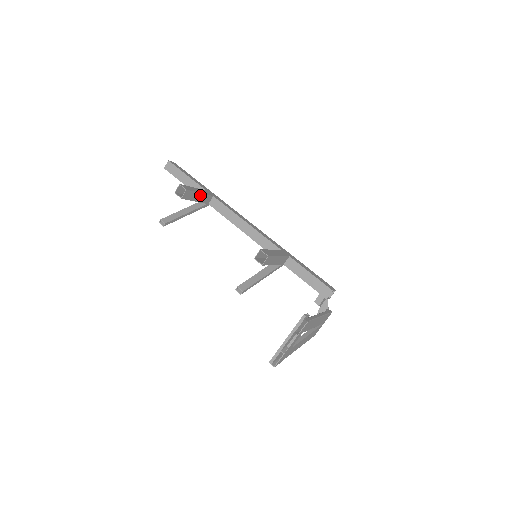
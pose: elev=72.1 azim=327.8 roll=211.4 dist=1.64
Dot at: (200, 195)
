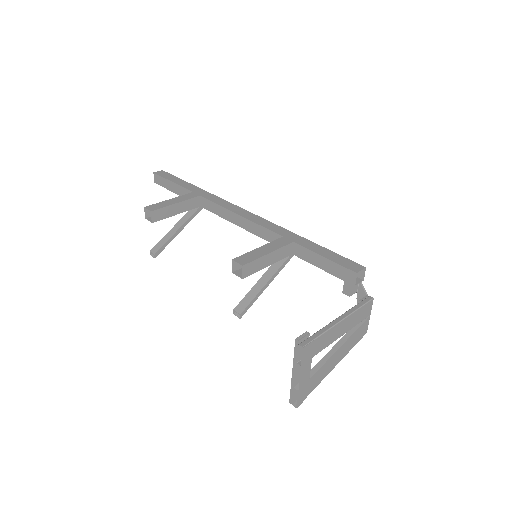
Dot at: (178, 205)
